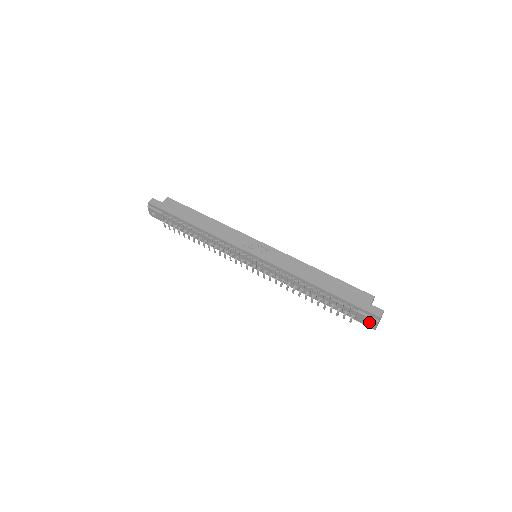
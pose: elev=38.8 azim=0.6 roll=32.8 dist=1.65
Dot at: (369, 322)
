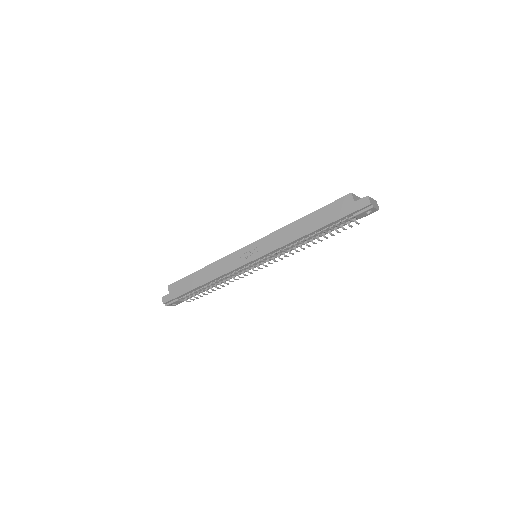
Dot at: (369, 212)
